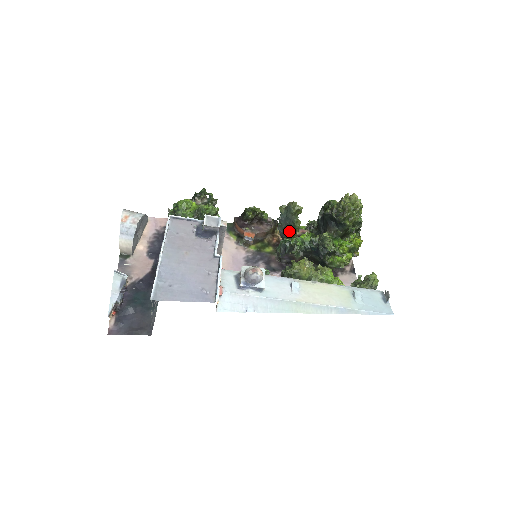
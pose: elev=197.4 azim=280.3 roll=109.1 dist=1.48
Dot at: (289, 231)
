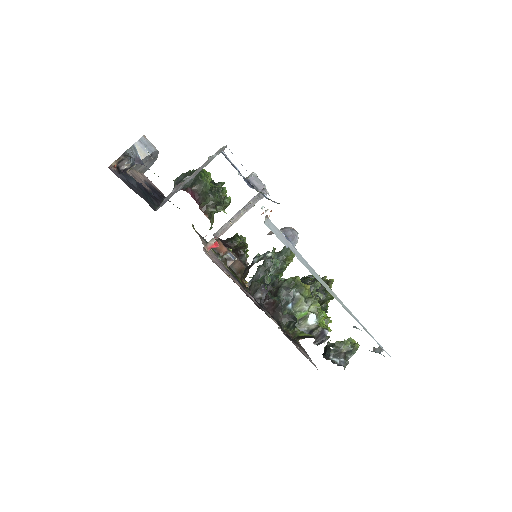
Dot at: occluded
